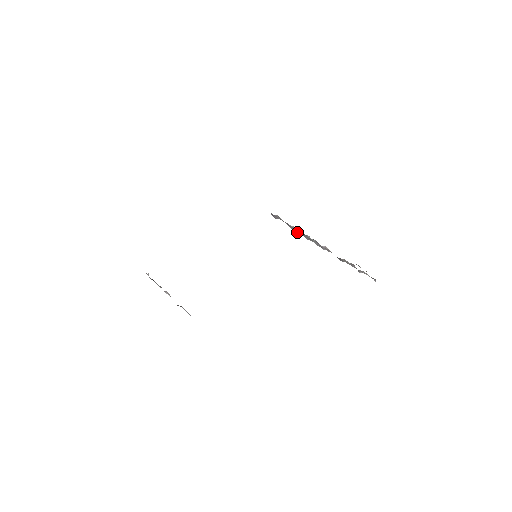
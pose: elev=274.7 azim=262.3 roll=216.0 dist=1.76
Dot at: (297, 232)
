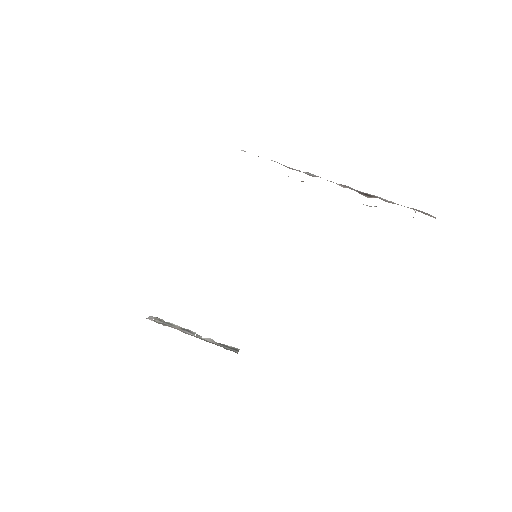
Dot at: occluded
